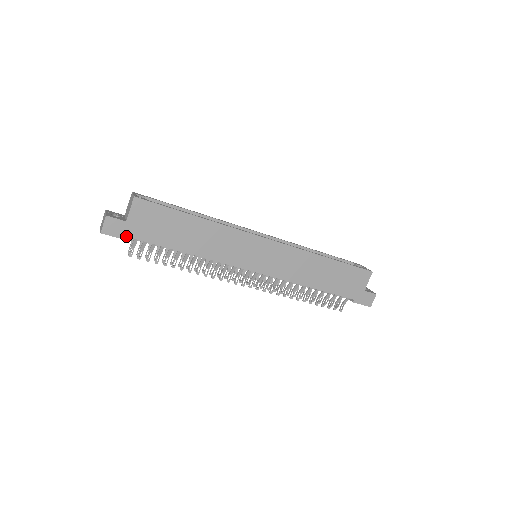
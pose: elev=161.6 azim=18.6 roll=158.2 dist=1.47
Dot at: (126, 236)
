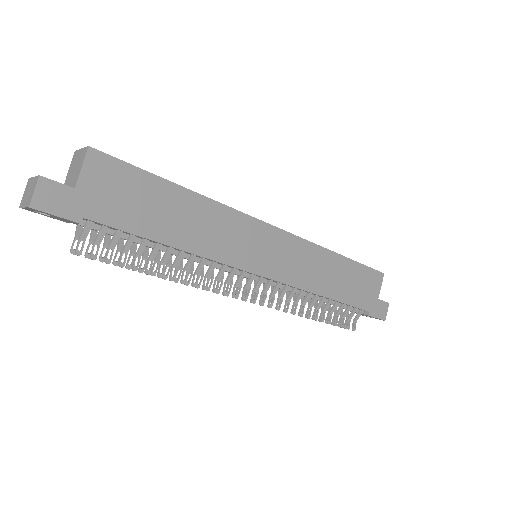
Dot at: (74, 214)
